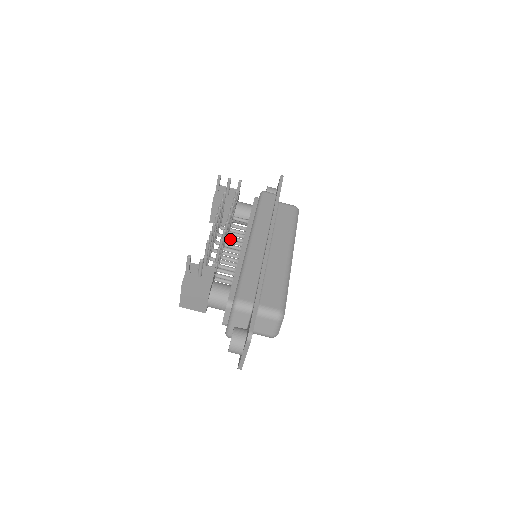
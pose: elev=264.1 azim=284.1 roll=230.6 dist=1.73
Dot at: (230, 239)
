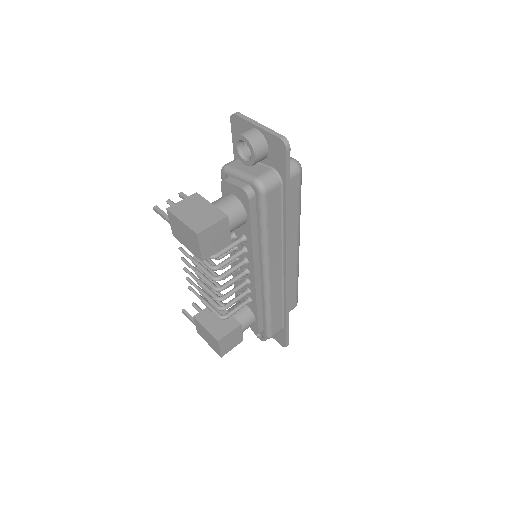
Dot at: (235, 299)
